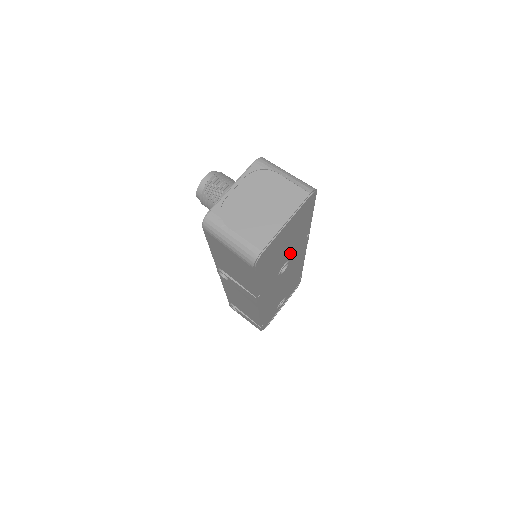
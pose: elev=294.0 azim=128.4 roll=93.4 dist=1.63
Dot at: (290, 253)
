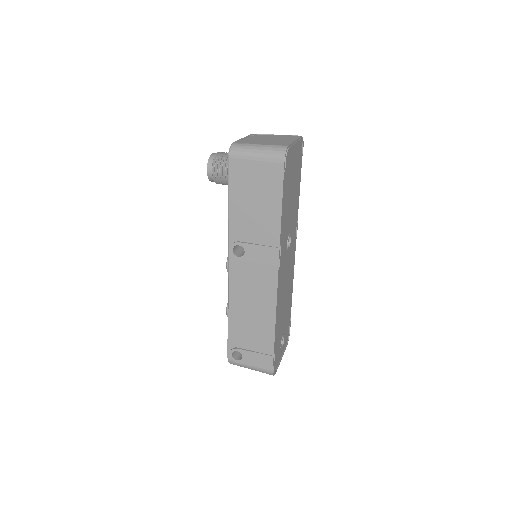
Dot at: (292, 221)
